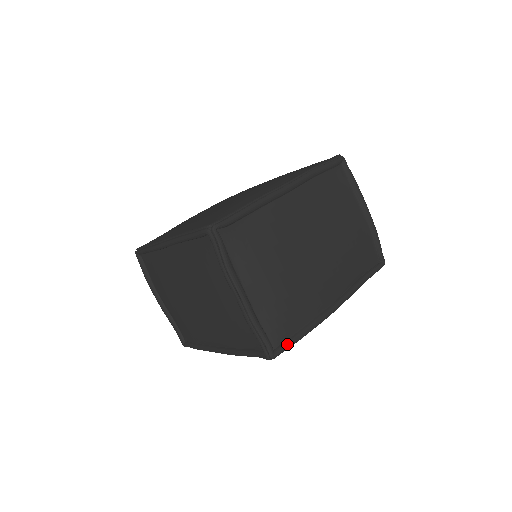
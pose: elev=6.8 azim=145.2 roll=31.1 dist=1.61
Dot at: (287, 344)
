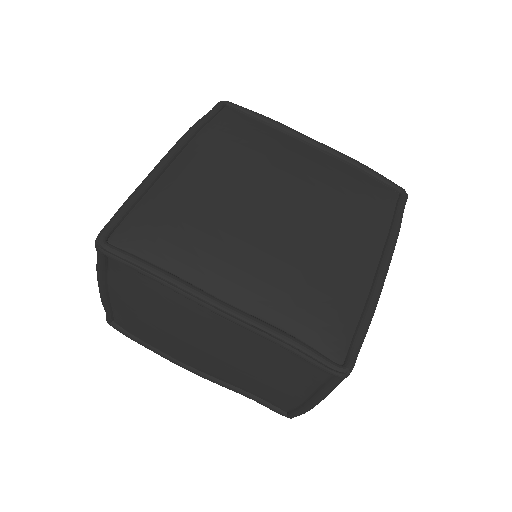
Dot at: (123, 333)
